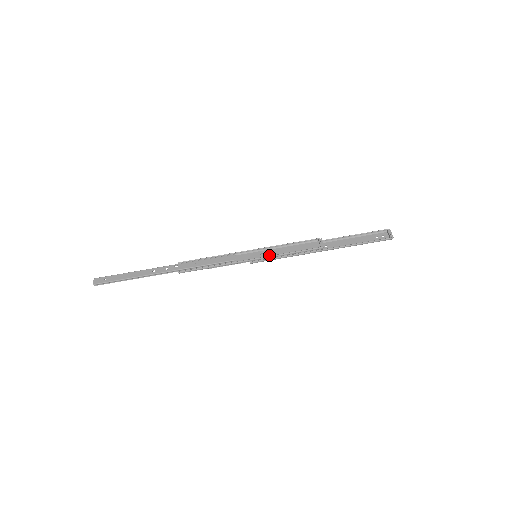
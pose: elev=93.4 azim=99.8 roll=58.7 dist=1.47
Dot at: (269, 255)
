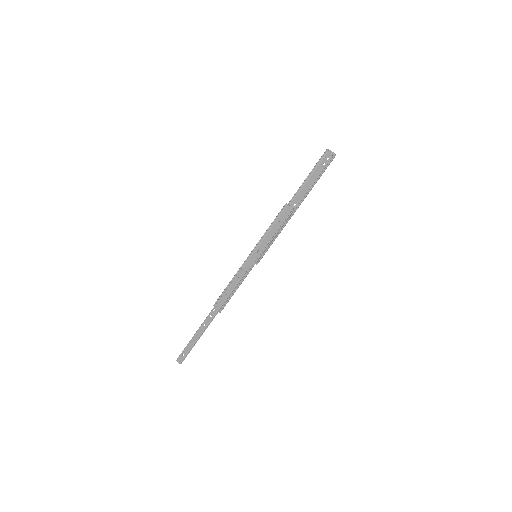
Dot at: (263, 248)
